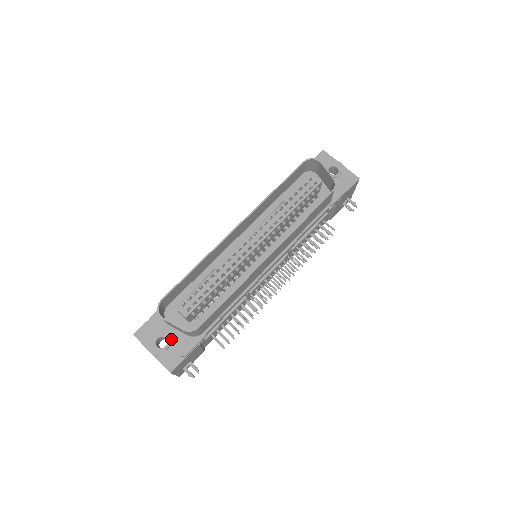
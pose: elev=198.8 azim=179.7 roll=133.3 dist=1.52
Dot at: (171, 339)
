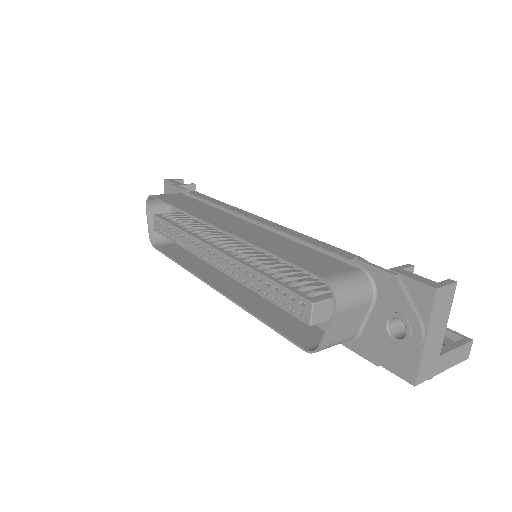
Dot at: occluded
